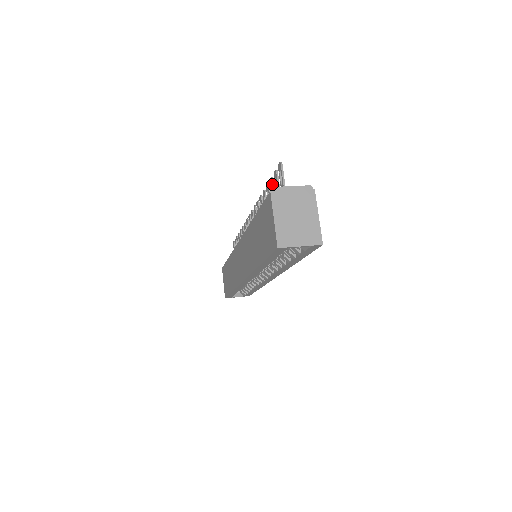
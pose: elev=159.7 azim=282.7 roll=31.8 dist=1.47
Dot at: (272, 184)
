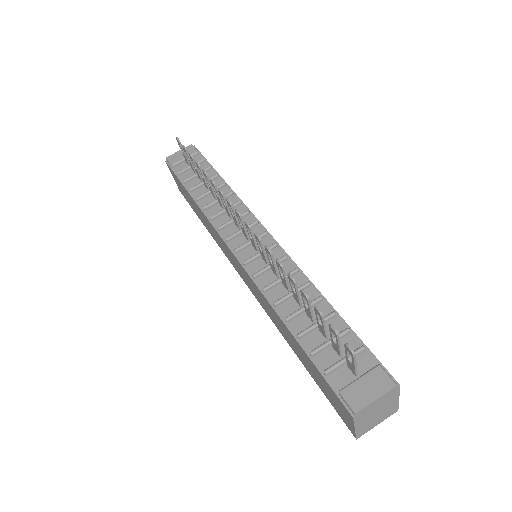
Dot at: (321, 321)
